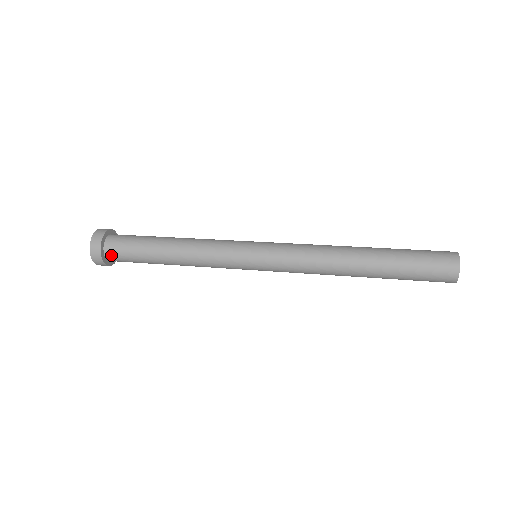
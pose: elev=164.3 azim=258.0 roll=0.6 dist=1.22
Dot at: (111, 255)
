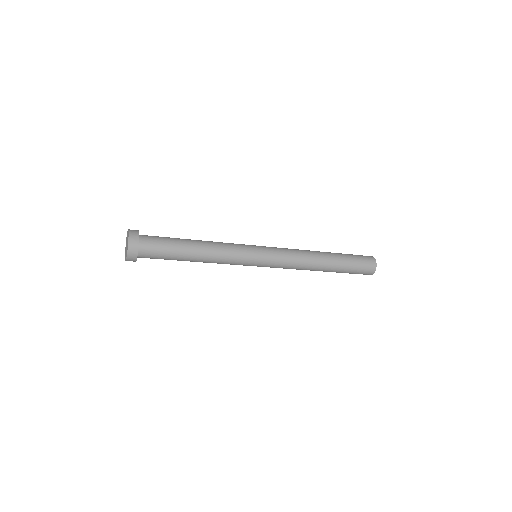
Dot at: (144, 250)
